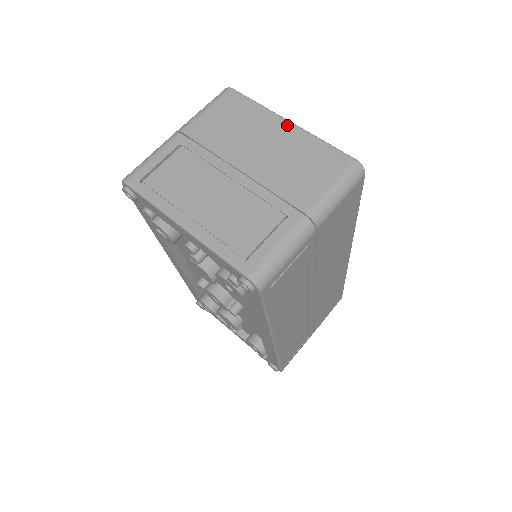
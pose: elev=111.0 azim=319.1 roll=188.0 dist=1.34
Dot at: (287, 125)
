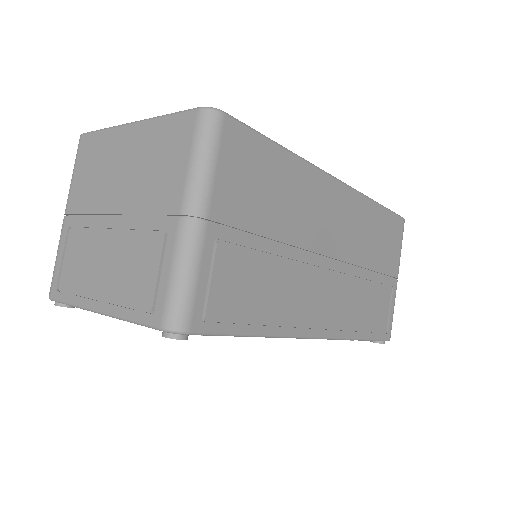
Dot at: (131, 129)
